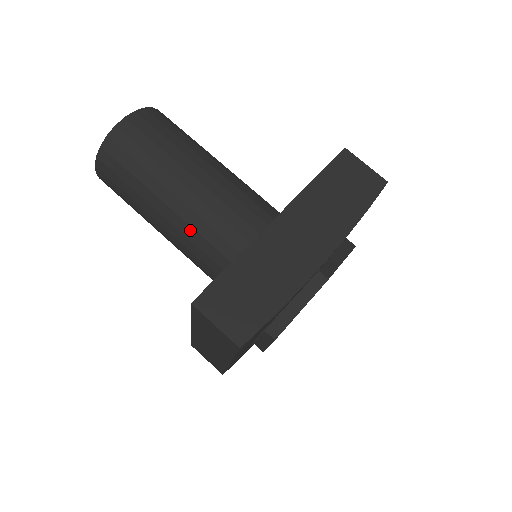
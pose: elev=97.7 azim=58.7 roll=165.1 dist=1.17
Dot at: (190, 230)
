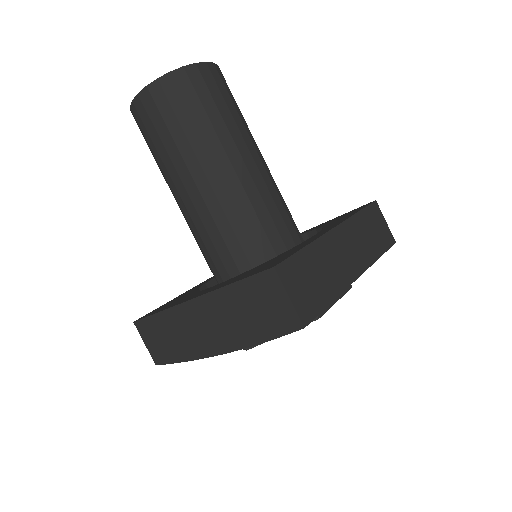
Dot at: occluded
